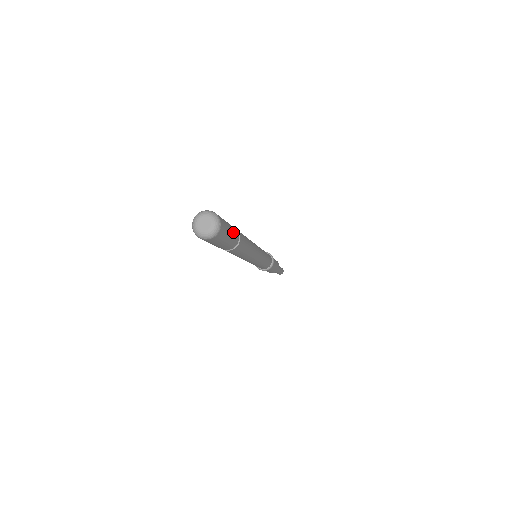
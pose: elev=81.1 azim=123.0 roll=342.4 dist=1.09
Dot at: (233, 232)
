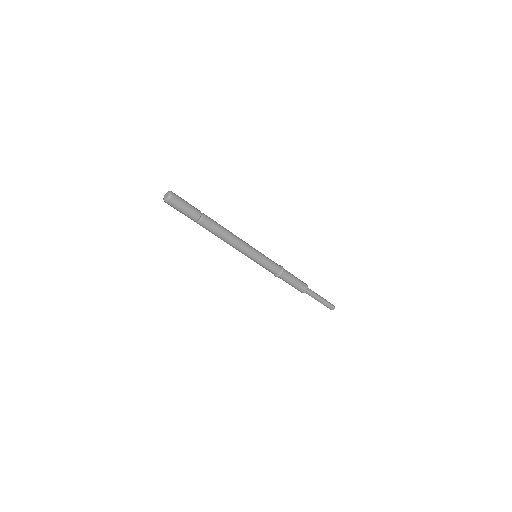
Dot at: (190, 205)
